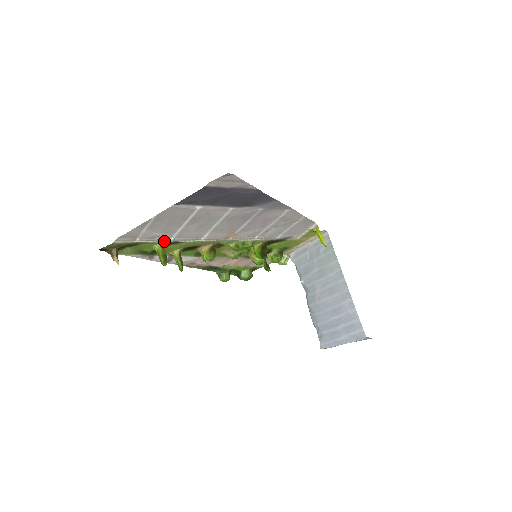
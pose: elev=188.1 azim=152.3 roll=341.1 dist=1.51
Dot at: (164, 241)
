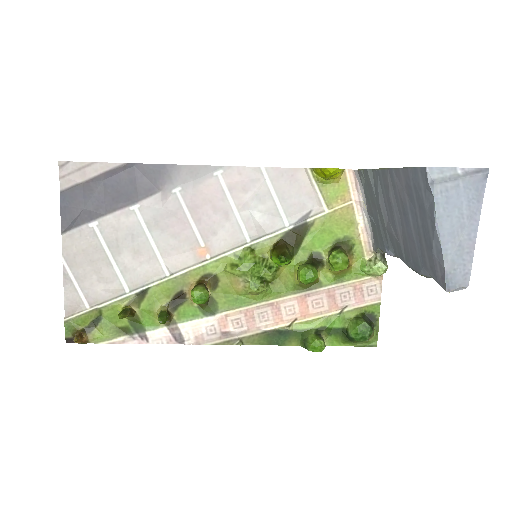
Dot at: (121, 298)
